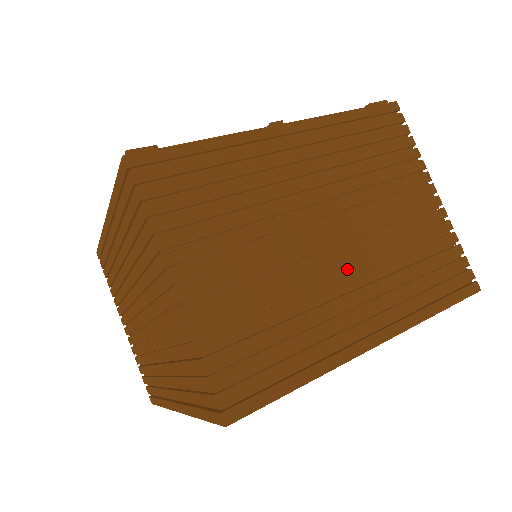
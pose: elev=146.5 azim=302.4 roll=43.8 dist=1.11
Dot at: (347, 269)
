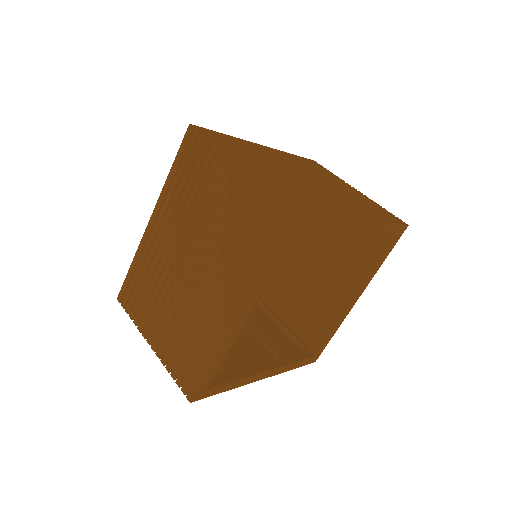
Dot at: (328, 192)
